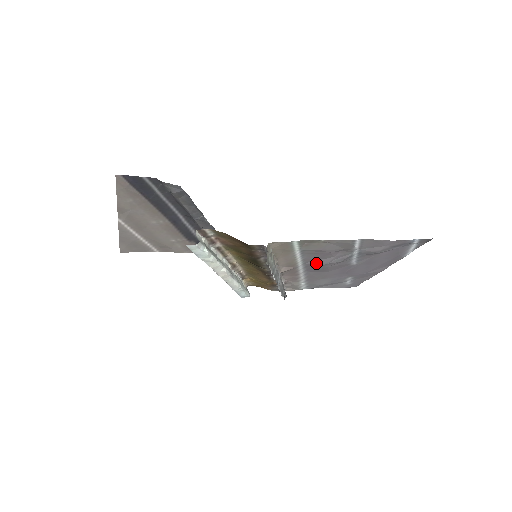
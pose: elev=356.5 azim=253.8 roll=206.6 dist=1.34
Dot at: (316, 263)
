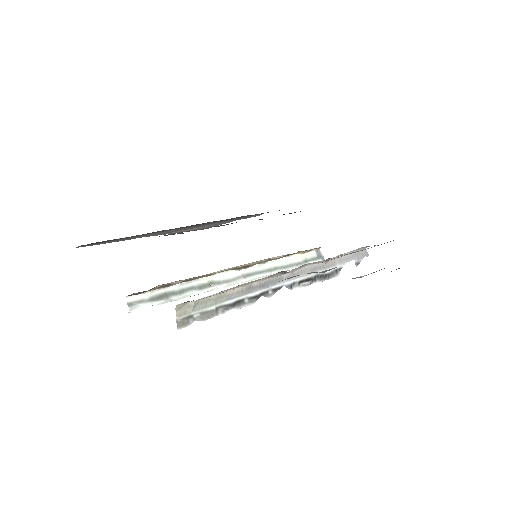
Dot at: occluded
